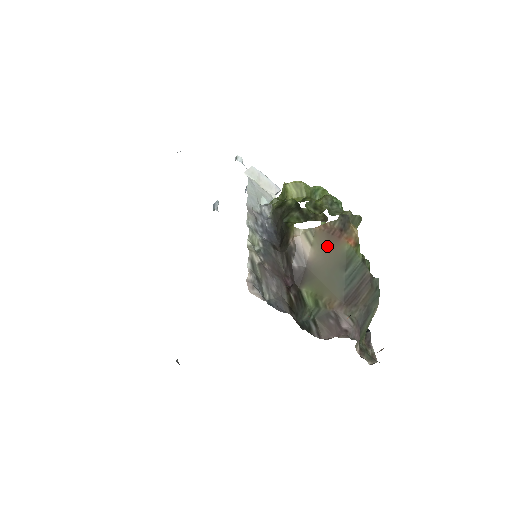
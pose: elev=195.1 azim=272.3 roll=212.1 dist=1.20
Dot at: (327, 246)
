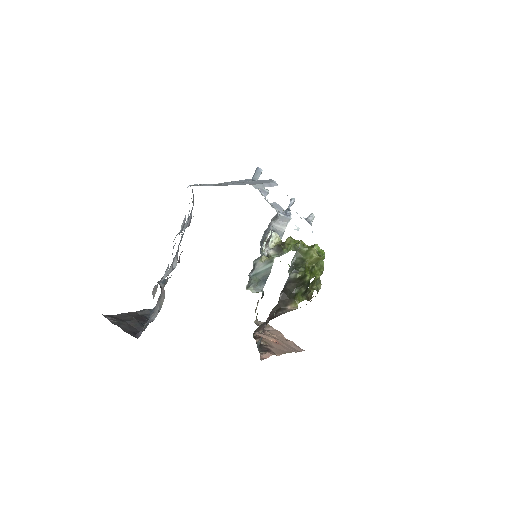
Dot at: occluded
